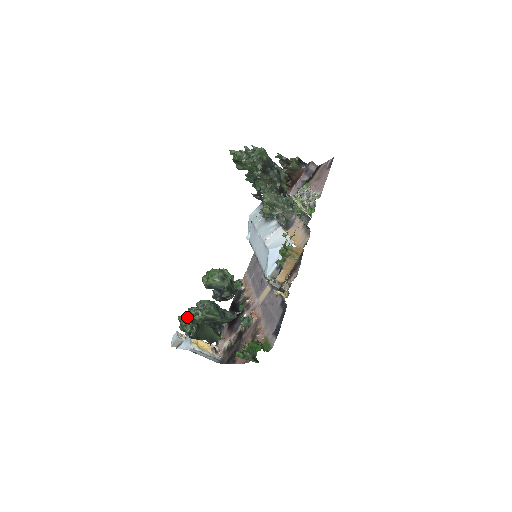
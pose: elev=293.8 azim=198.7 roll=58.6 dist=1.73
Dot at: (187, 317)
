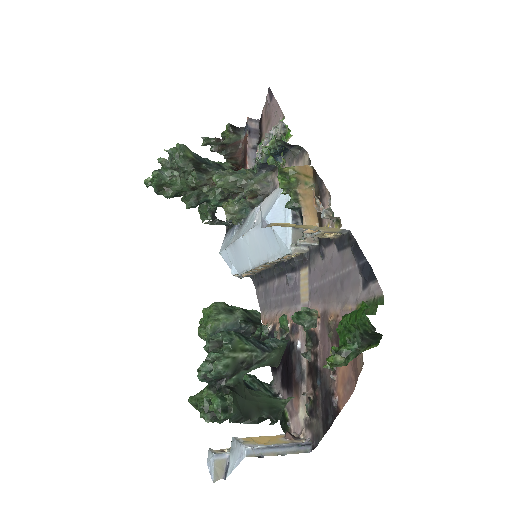
Dot at: (204, 390)
